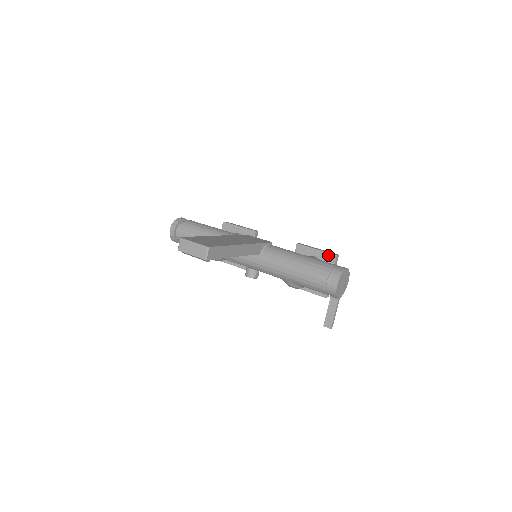
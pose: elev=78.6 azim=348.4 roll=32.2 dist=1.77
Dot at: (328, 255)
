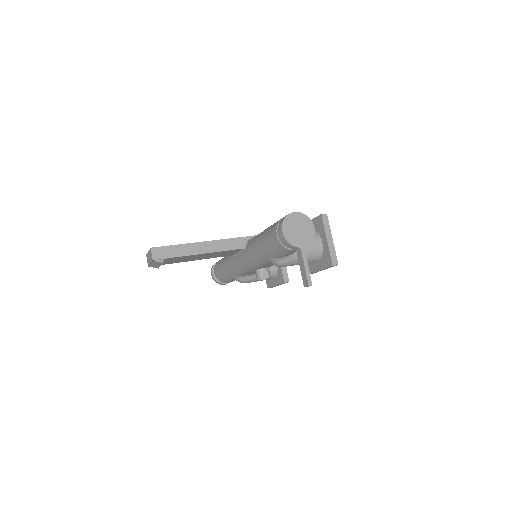
Dot at: (316, 220)
